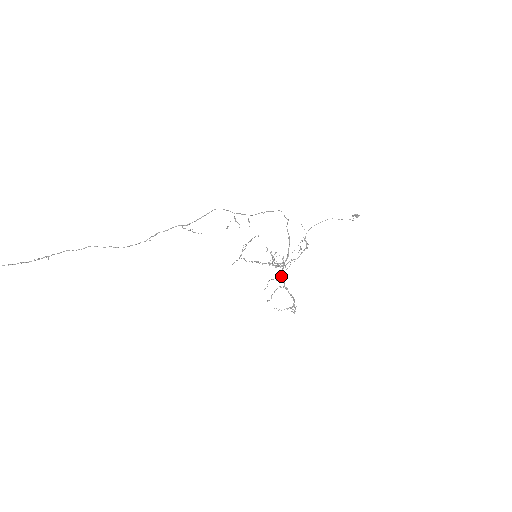
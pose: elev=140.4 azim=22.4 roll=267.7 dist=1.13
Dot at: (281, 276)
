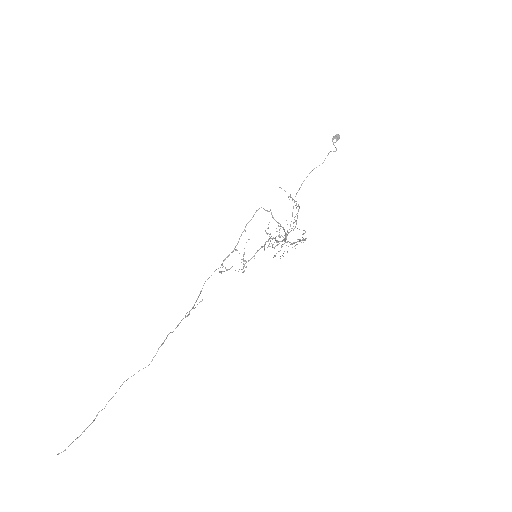
Dot at: occluded
